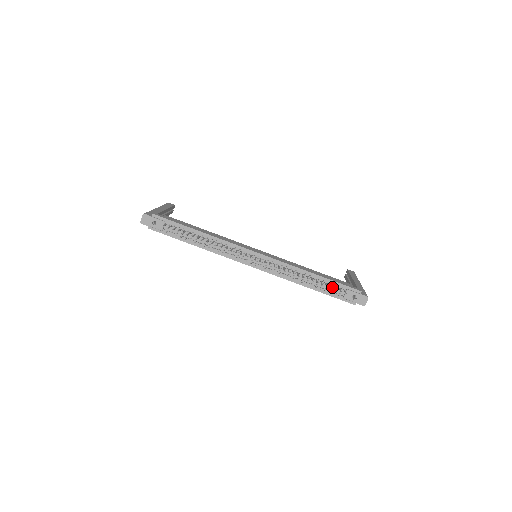
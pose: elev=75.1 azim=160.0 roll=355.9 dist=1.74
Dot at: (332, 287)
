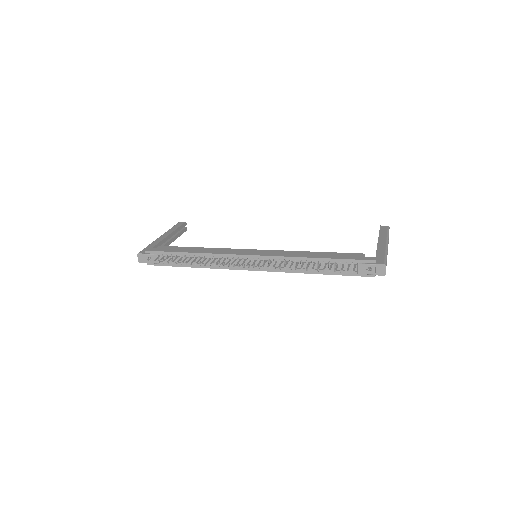
Dot at: (340, 266)
